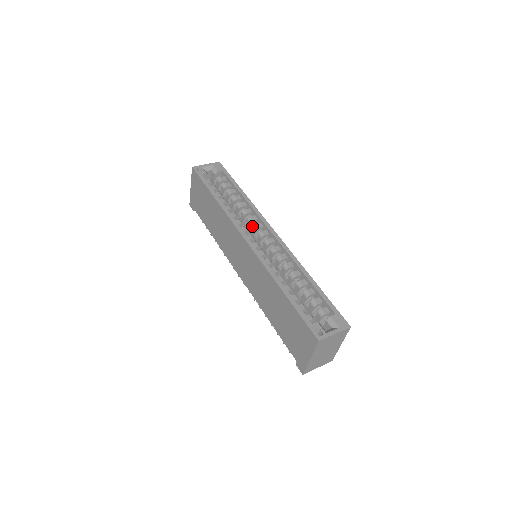
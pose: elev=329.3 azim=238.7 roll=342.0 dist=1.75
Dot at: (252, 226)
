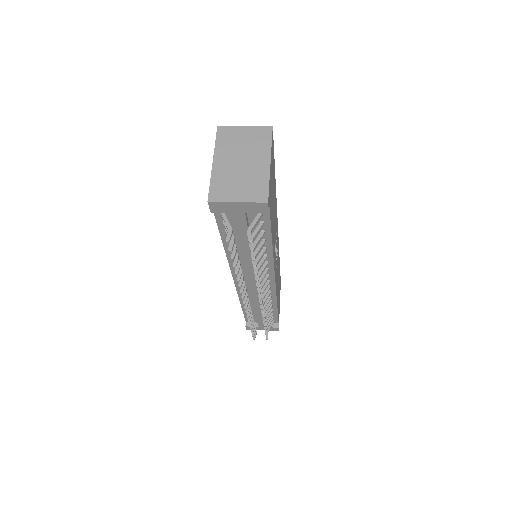
Dot at: occluded
